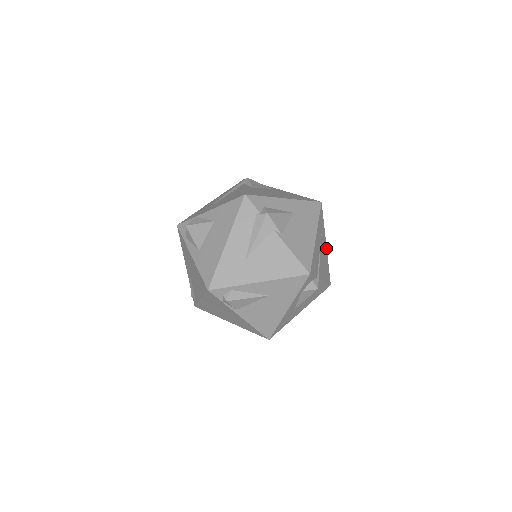
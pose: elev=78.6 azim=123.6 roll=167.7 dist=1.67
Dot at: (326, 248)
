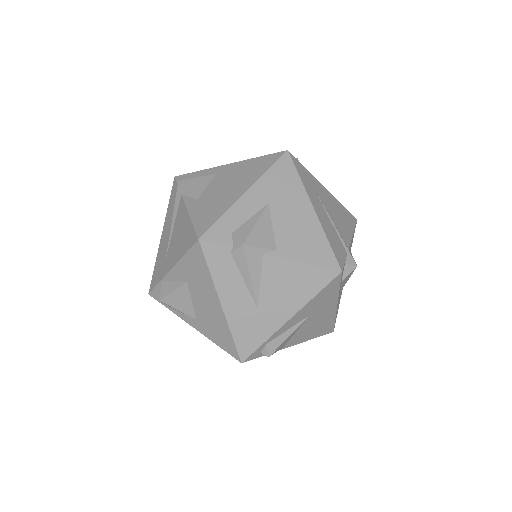
Dot at: (327, 192)
